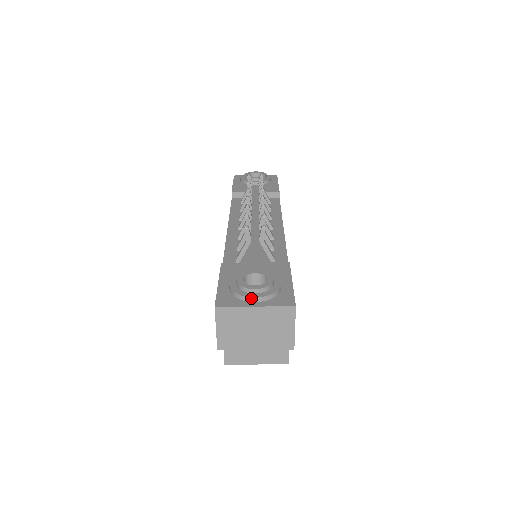
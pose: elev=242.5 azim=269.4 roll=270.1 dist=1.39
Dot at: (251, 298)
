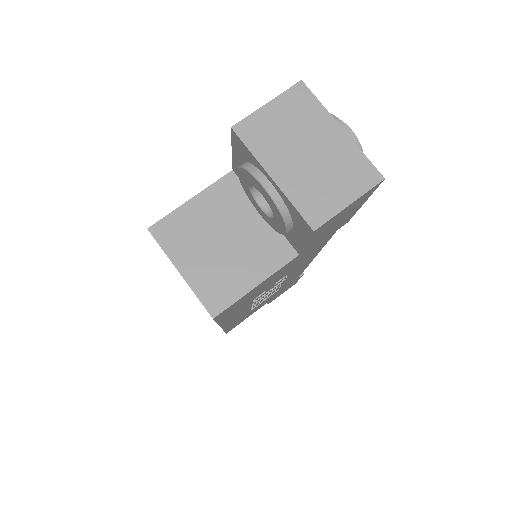
Dot at: (343, 124)
